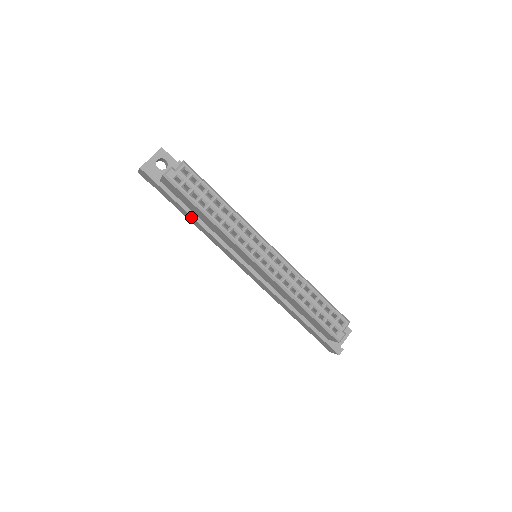
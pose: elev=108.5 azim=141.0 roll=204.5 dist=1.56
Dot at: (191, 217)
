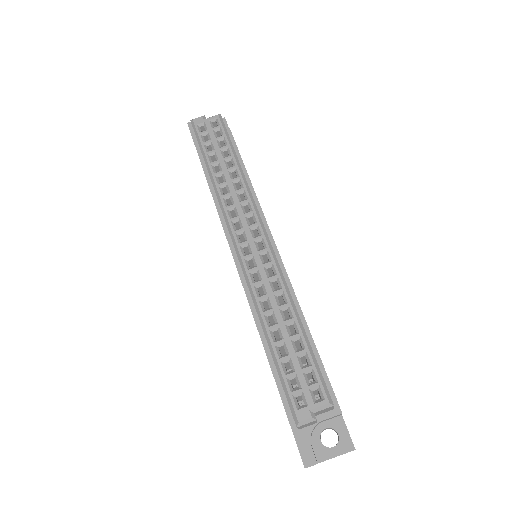
Dot at: (209, 185)
